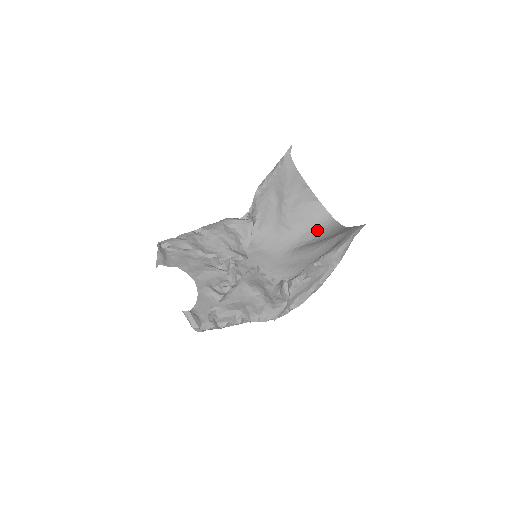
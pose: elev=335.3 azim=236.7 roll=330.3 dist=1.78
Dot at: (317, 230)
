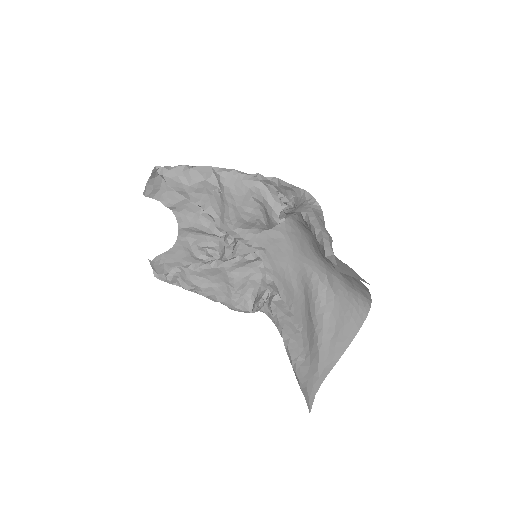
Dot at: (346, 292)
